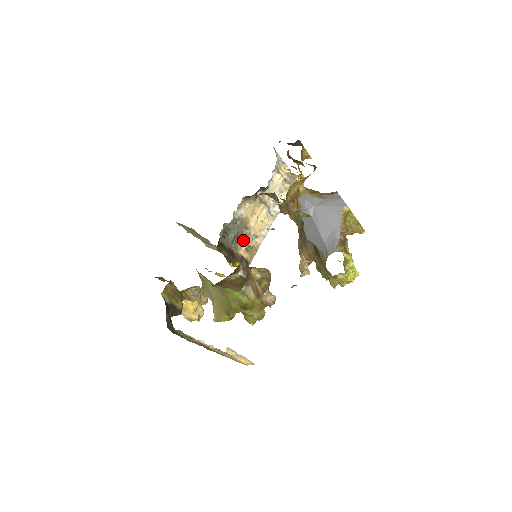
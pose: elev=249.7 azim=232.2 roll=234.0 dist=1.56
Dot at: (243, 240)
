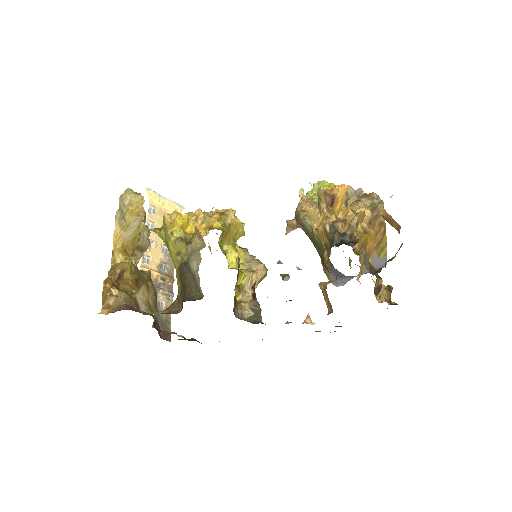
Dot at: occluded
